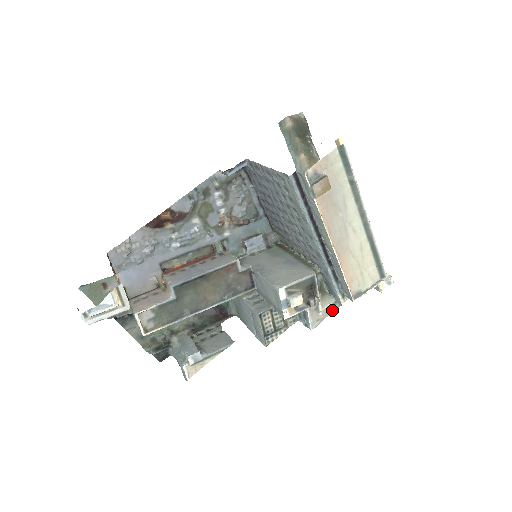
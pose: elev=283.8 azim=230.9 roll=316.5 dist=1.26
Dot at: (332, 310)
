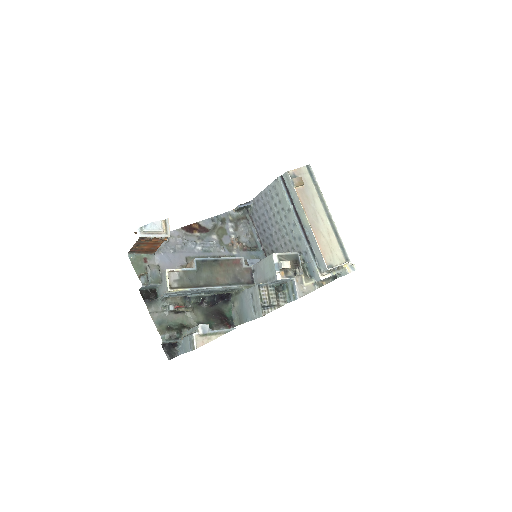
Dot at: (314, 289)
